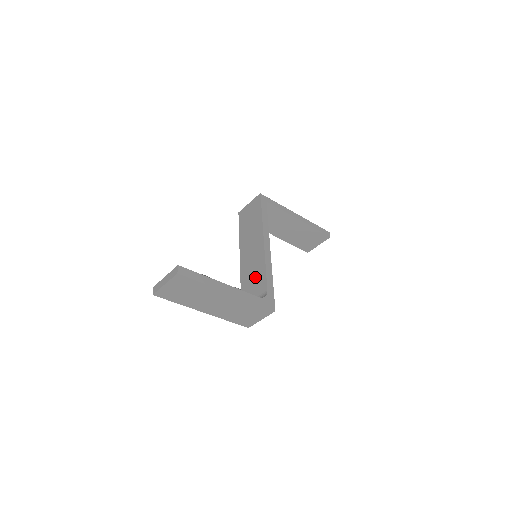
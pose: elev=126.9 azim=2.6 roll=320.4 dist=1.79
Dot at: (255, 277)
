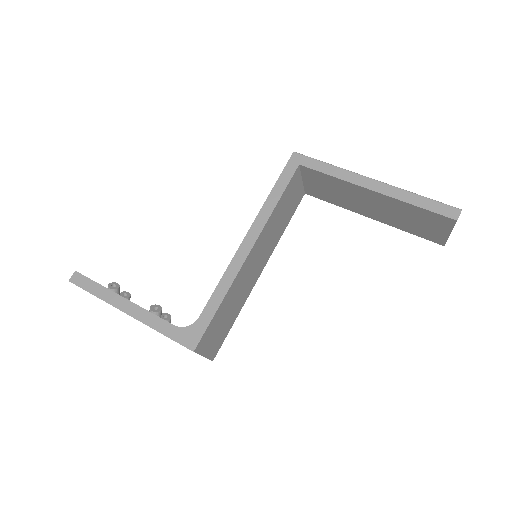
Dot at: occluded
